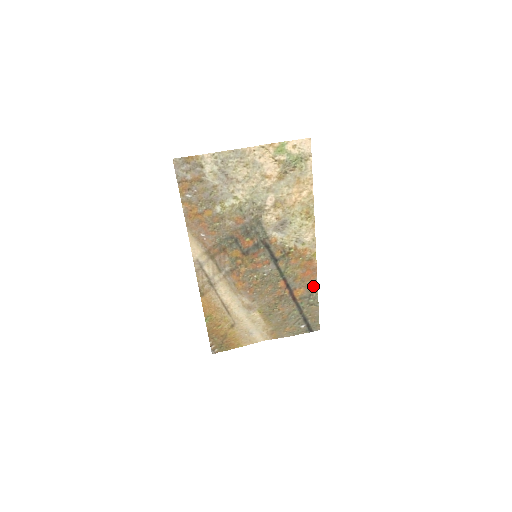
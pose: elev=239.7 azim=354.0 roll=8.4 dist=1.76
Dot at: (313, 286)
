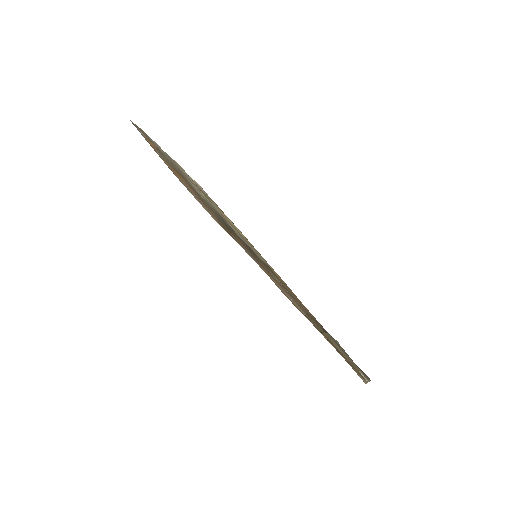
Dot at: (314, 318)
